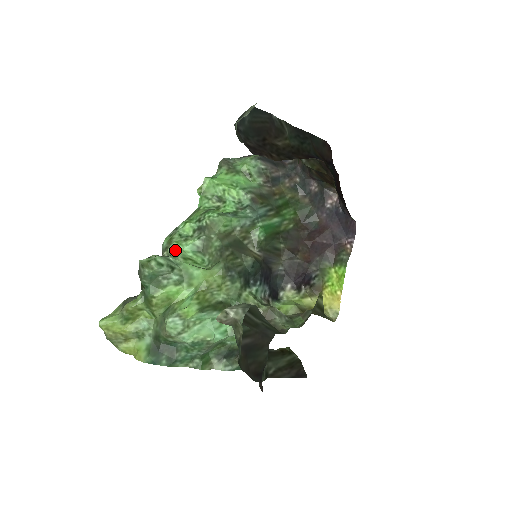
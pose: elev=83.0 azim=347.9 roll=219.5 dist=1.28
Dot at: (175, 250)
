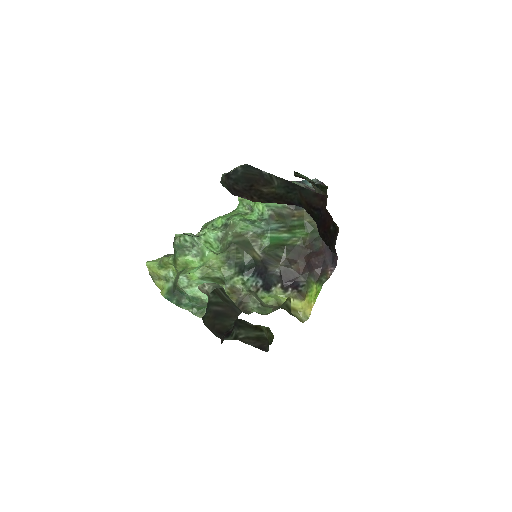
Dot at: (203, 234)
